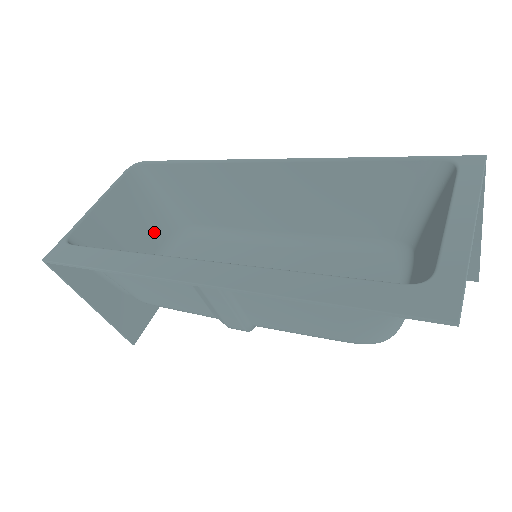
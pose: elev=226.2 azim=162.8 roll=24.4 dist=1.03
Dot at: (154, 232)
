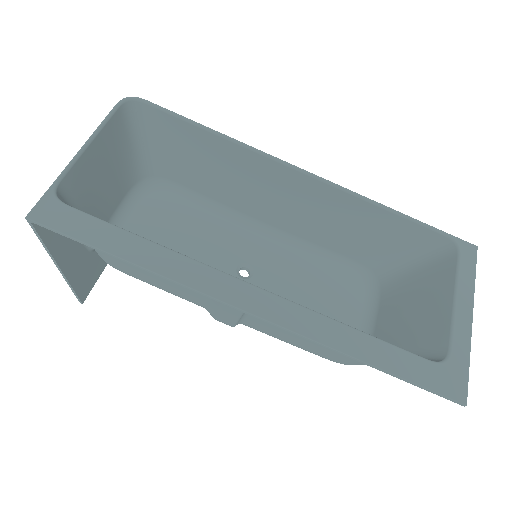
Dot at: (125, 179)
